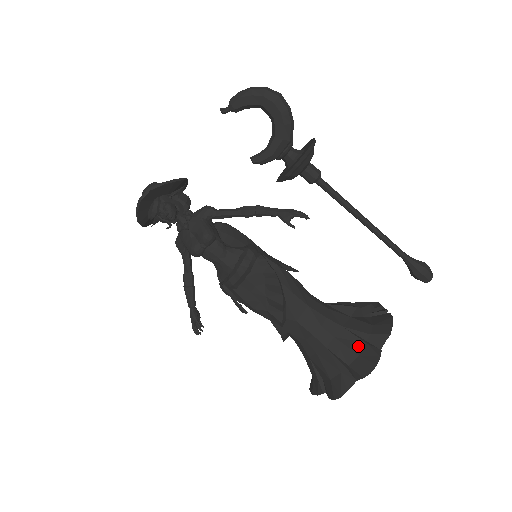
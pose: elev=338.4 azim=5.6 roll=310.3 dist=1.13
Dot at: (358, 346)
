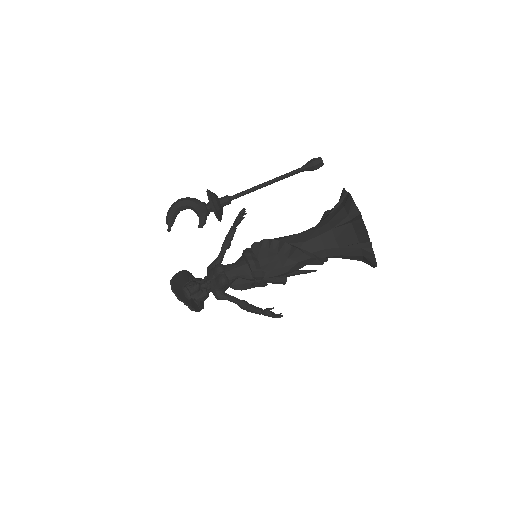
Dot at: (340, 208)
